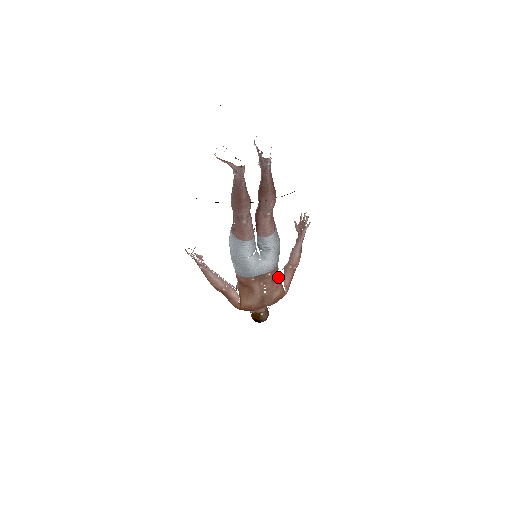
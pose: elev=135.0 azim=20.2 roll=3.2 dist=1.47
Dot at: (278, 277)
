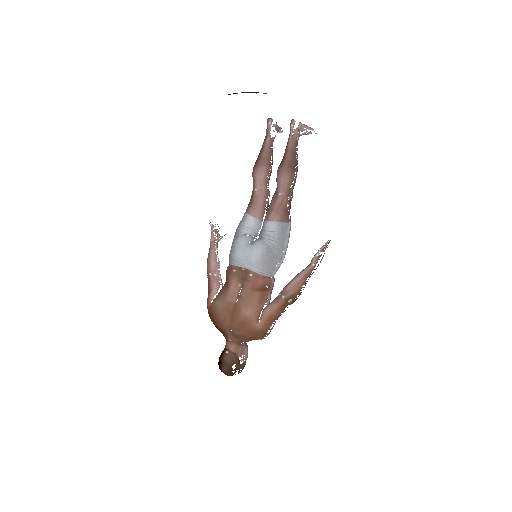
Dot at: (261, 296)
